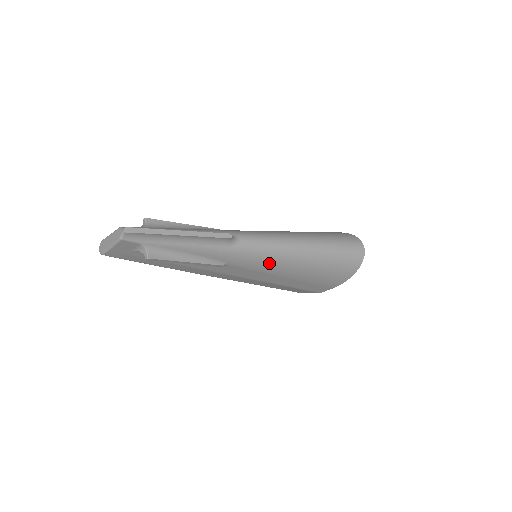
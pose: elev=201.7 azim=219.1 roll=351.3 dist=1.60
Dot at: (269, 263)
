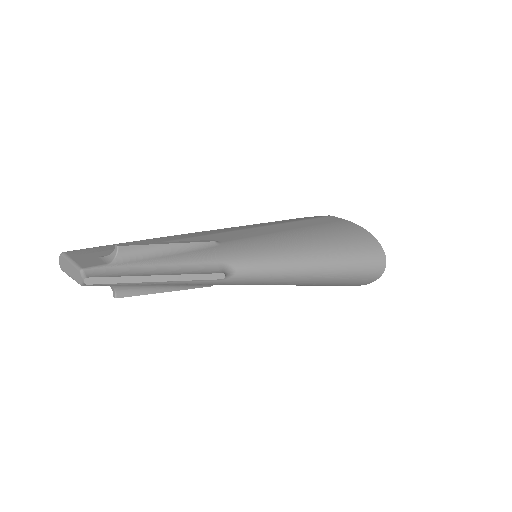
Dot at: (267, 284)
